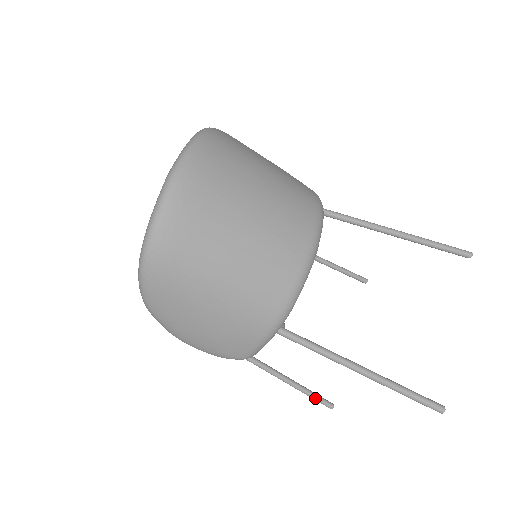
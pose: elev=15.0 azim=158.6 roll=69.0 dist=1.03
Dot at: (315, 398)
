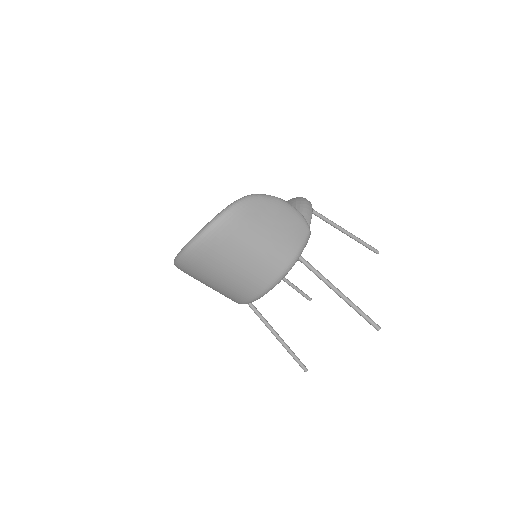
Dot at: (300, 293)
